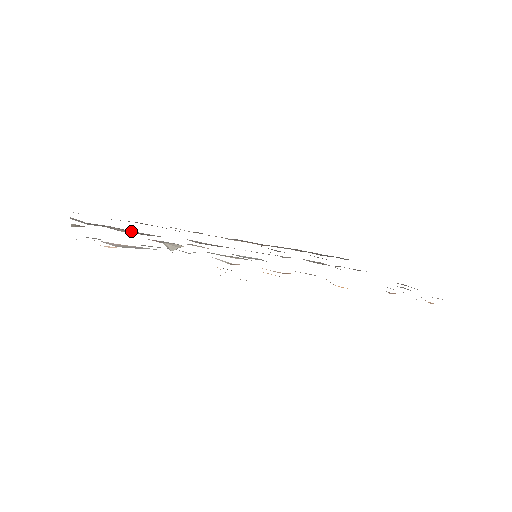
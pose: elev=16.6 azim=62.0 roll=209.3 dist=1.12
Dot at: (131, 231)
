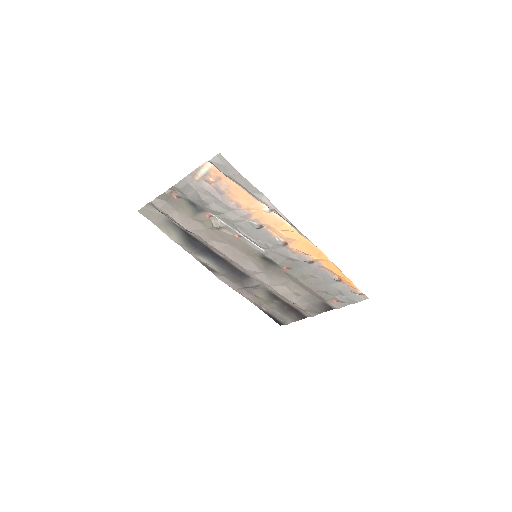
Dot at: (185, 220)
